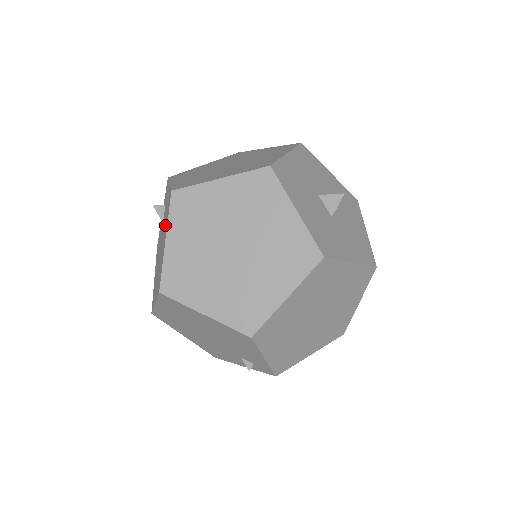
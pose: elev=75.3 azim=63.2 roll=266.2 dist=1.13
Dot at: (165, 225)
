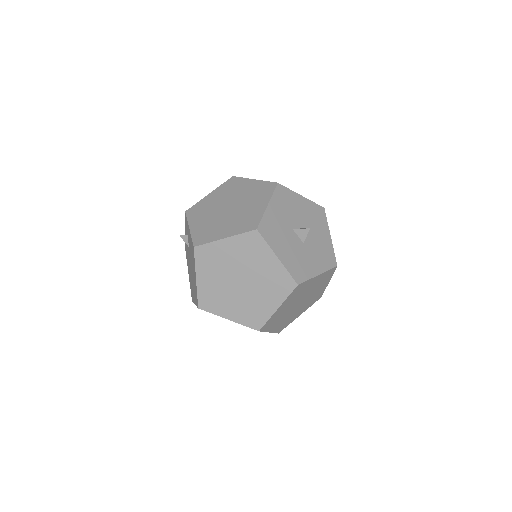
Dot at: (193, 261)
